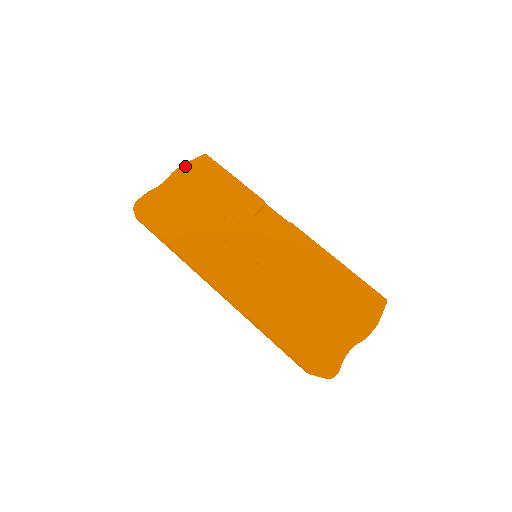
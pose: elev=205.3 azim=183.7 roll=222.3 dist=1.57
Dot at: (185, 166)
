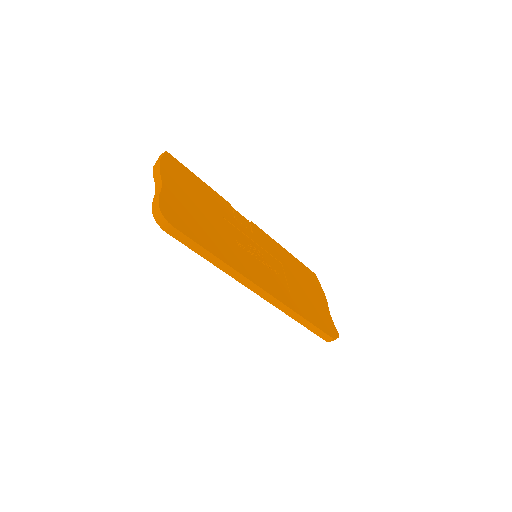
Dot at: (163, 164)
